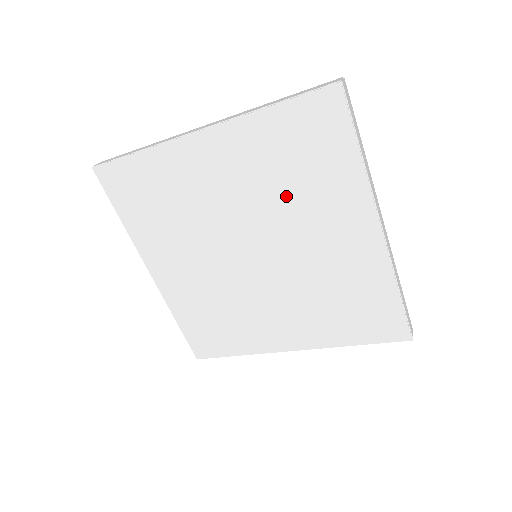
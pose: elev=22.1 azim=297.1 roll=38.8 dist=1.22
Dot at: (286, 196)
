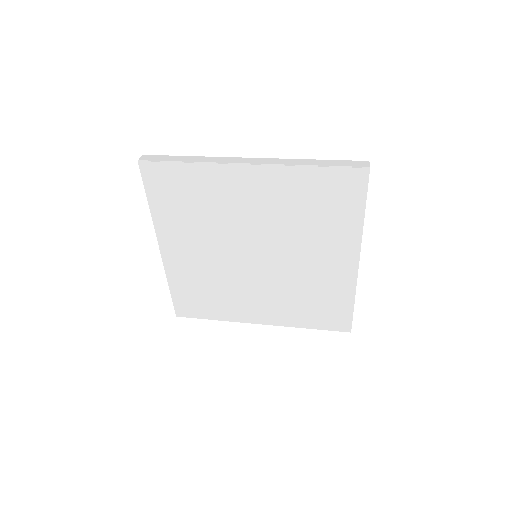
Dot at: (299, 226)
